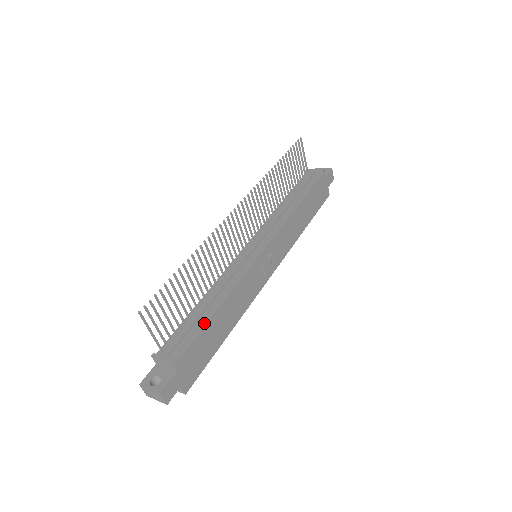
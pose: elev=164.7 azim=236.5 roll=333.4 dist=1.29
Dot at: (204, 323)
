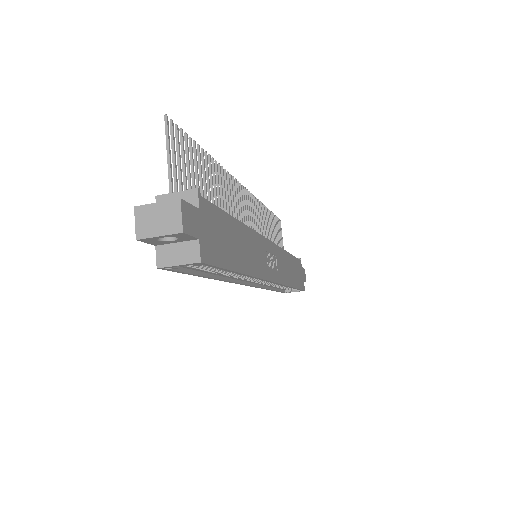
Dot at: (225, 214)
